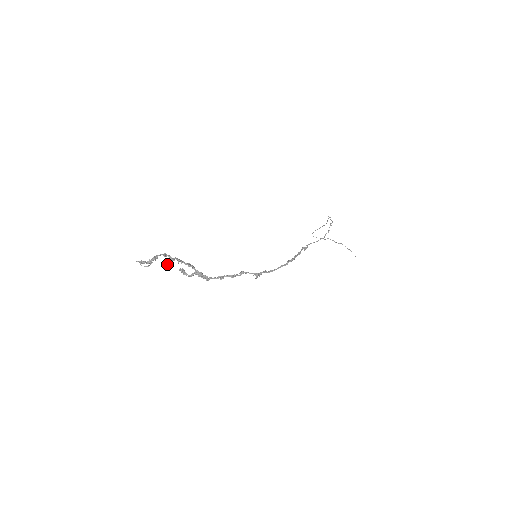
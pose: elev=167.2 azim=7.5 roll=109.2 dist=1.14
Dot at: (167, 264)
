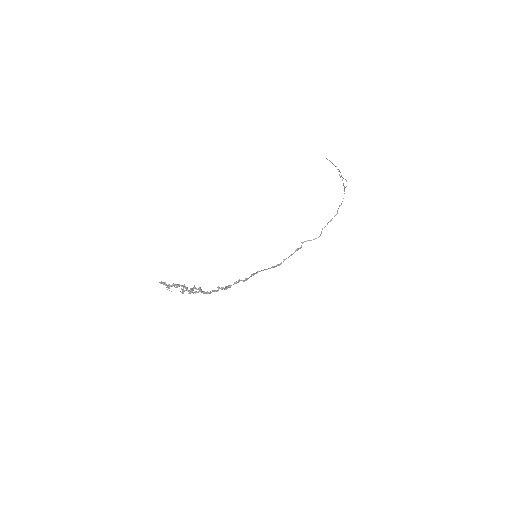
Dot at: (182, 289)
